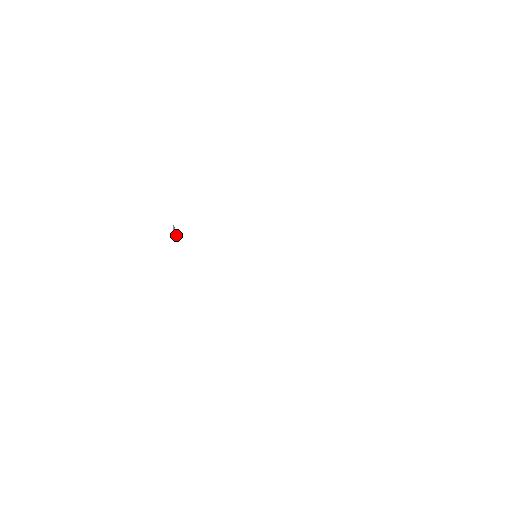
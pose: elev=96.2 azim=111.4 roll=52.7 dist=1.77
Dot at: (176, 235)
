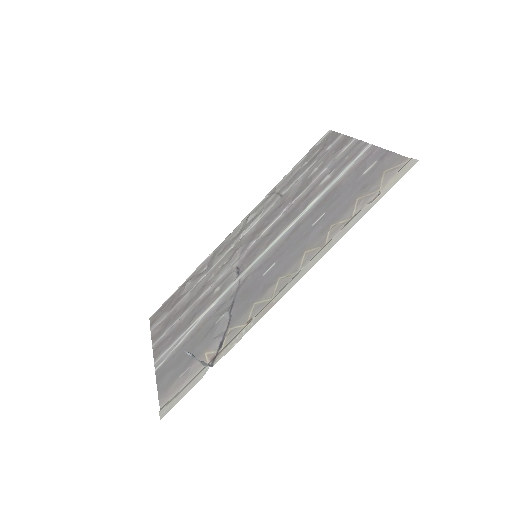
Dot at: occluded
